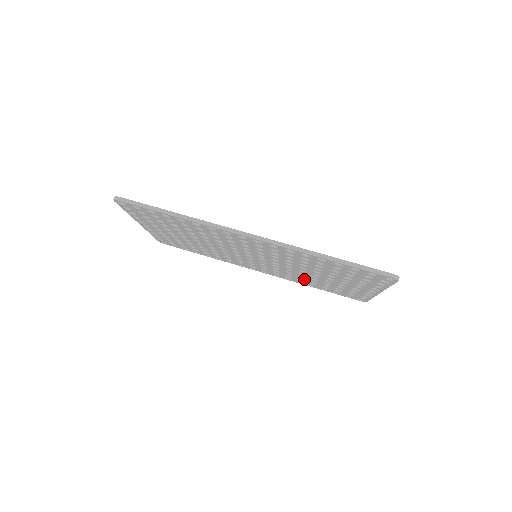
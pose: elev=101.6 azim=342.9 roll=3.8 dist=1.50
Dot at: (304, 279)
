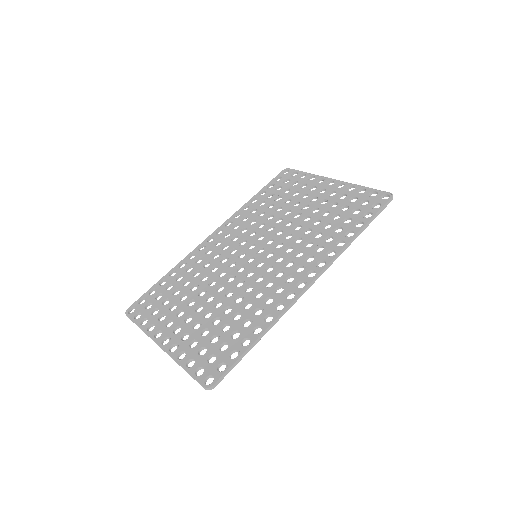
Dot at: occluded
